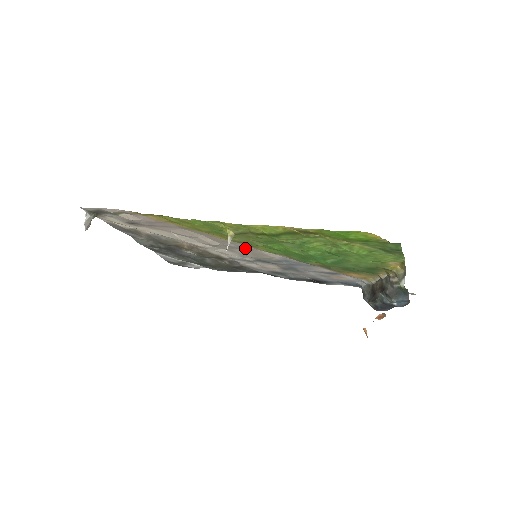
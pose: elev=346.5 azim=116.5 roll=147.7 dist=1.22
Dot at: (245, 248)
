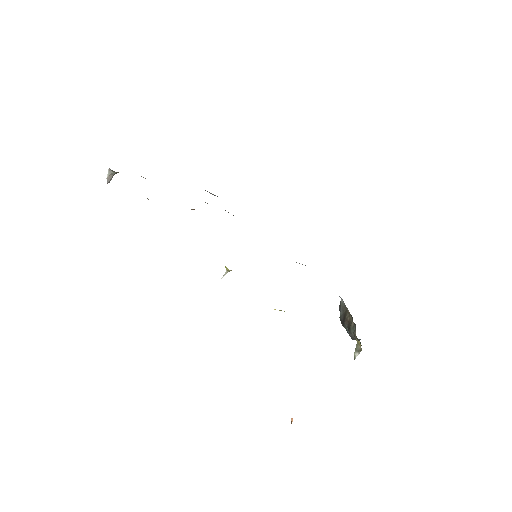
Dot at: occluded
